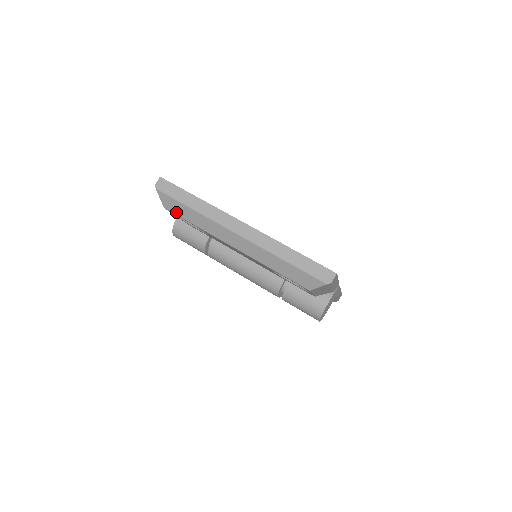
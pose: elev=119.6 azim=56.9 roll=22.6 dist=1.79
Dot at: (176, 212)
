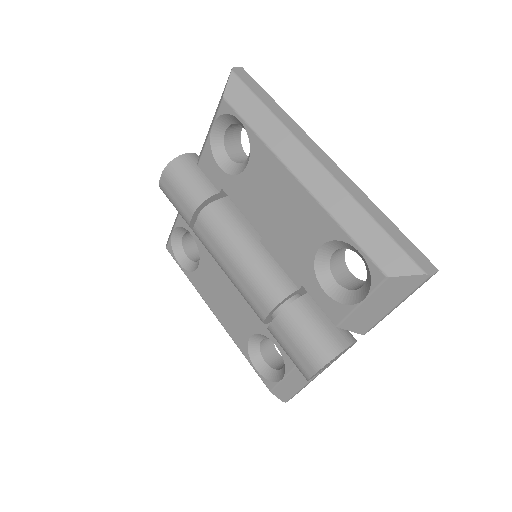
Dot at: (239, 107)
